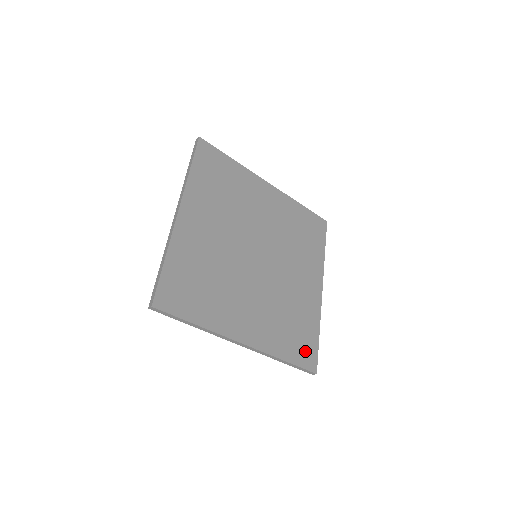
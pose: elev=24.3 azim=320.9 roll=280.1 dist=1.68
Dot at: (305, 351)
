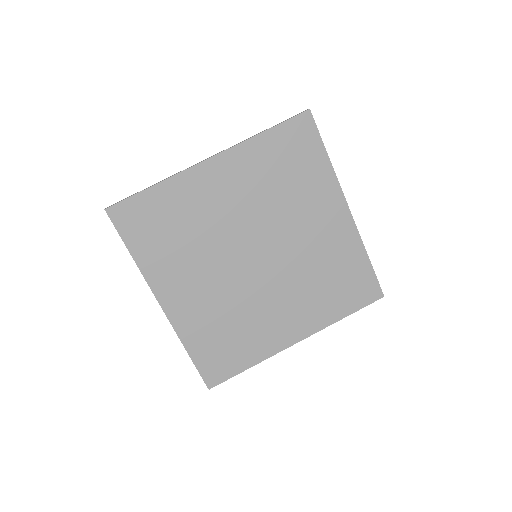
Dot at: (361, 290)
